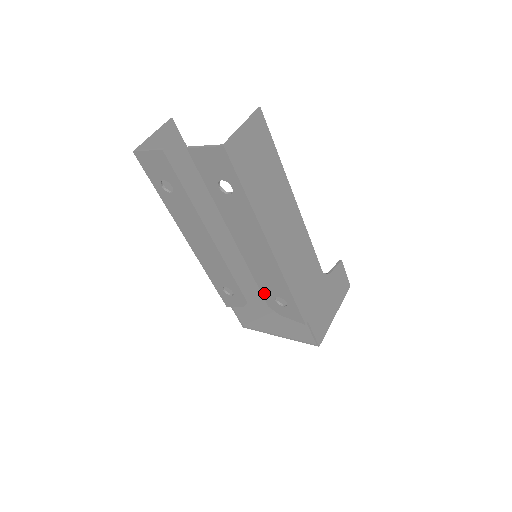
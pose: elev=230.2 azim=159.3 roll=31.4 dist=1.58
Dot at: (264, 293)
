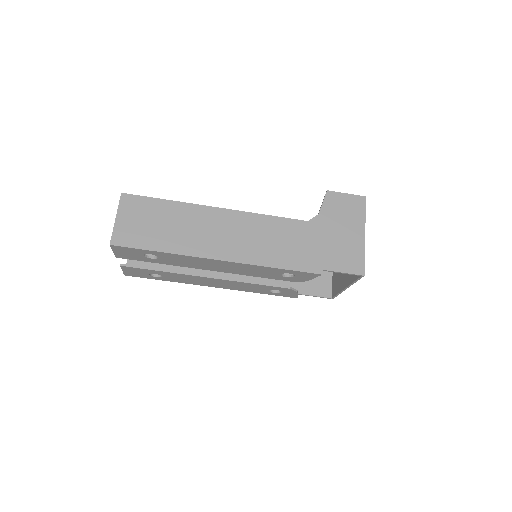
Dot at: (276, 279)
